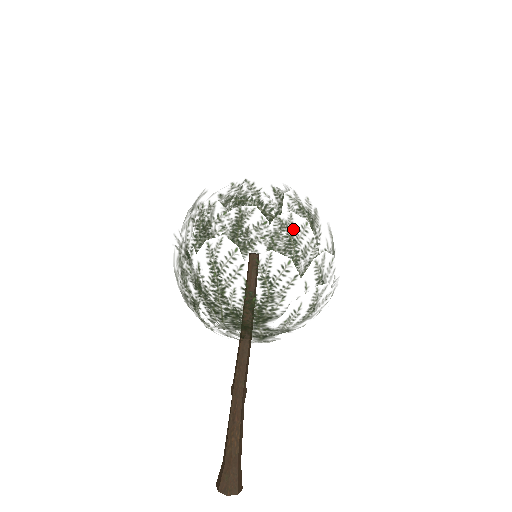
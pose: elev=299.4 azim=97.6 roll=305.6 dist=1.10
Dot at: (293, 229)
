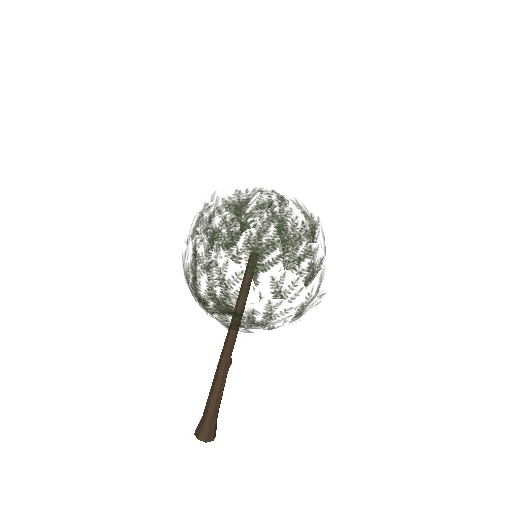
Dot at: (260, 244)
